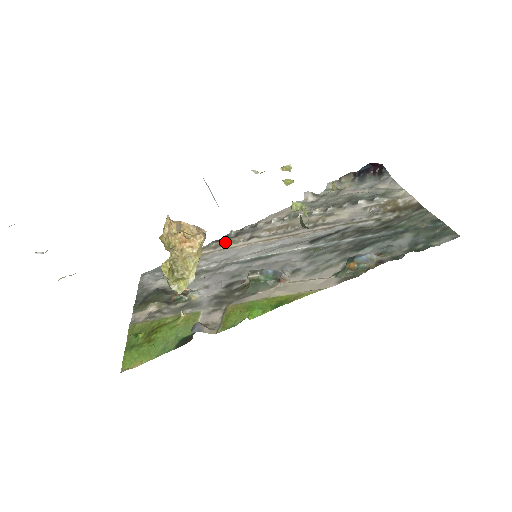
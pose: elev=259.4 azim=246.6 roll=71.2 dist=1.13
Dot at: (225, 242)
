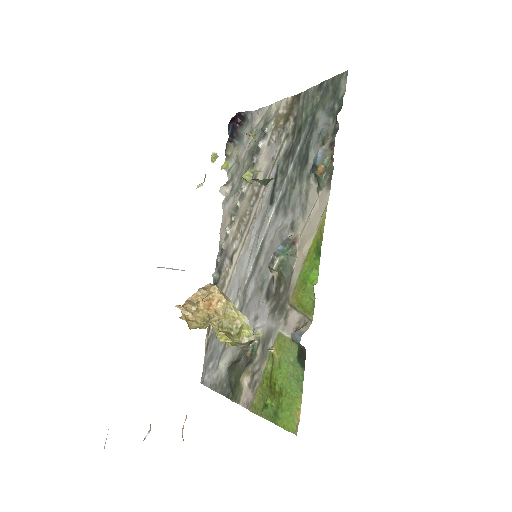
Dot at: (220, 286)
